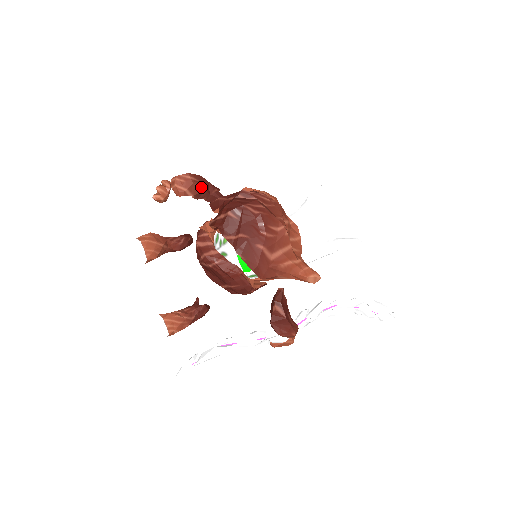
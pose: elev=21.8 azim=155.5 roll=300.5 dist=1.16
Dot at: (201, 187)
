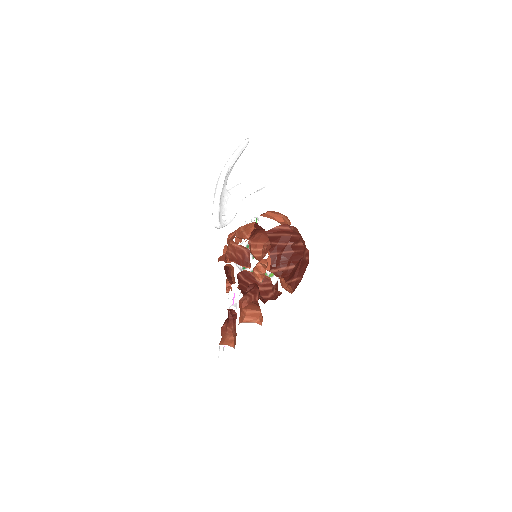
Dot at: occluded
